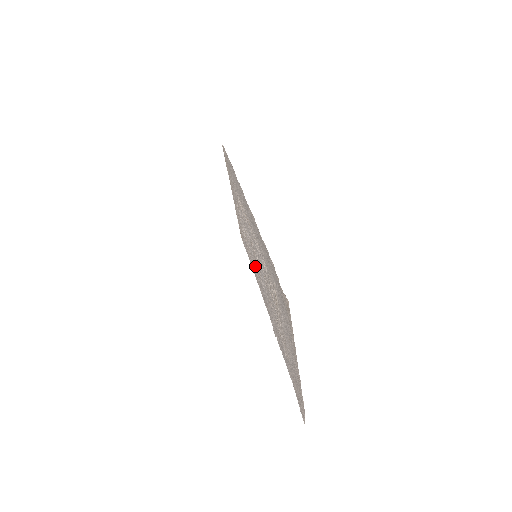
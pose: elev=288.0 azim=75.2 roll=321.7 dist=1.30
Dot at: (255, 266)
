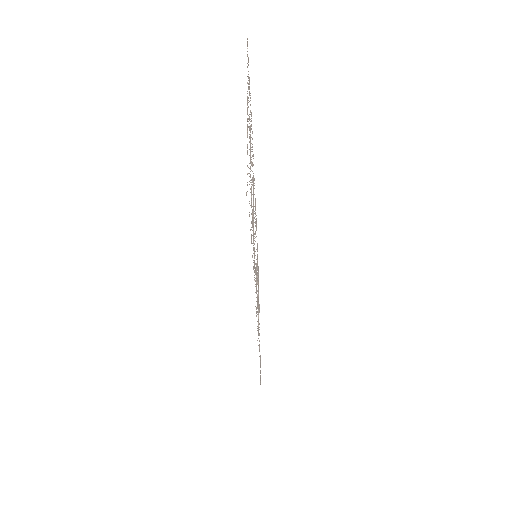
Dot at: occluded
